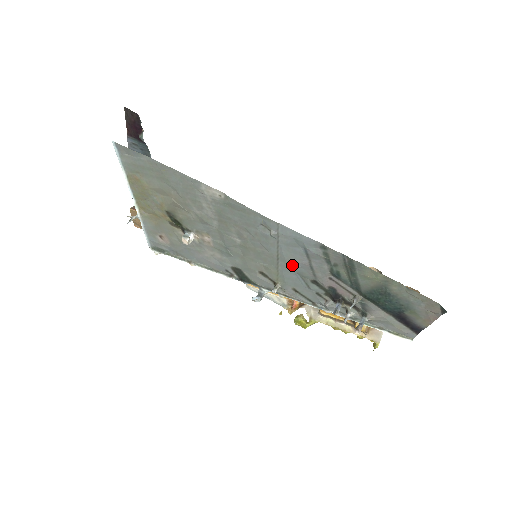
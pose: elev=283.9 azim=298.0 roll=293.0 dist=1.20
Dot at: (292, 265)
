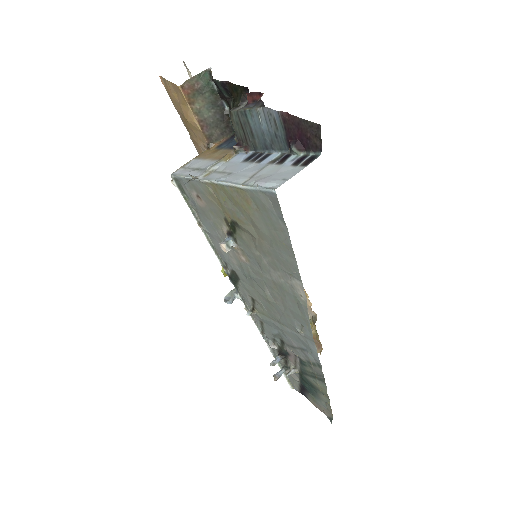
Dot at: (283, 332)
